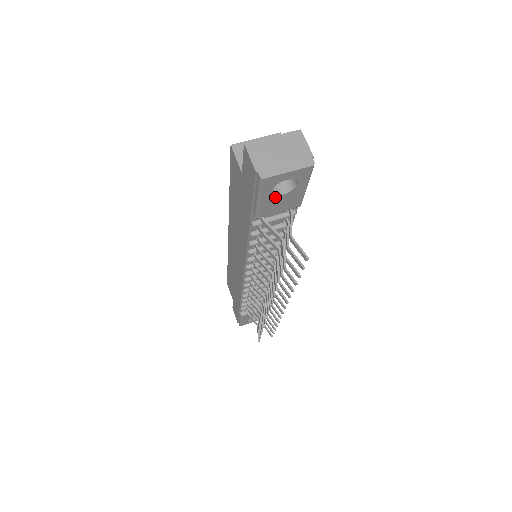
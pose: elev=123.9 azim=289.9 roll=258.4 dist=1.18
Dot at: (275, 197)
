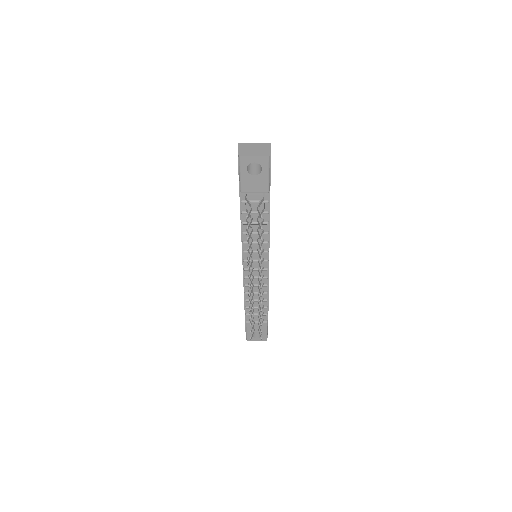
Dot at: (250, 176)
